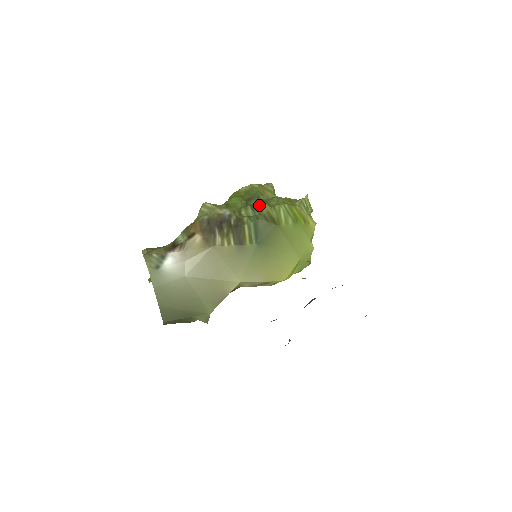
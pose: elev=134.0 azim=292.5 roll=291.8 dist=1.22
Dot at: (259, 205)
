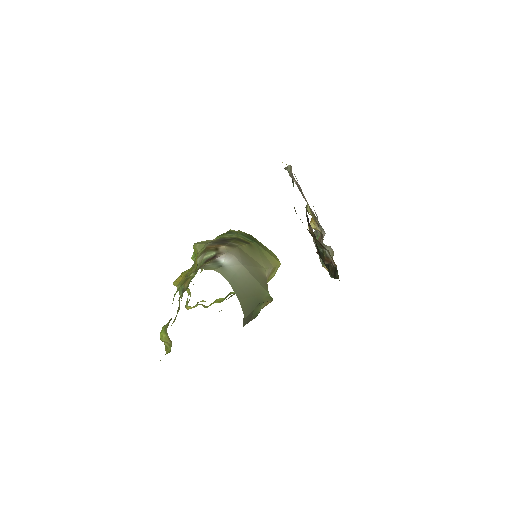
Dot at: (231, 231)
